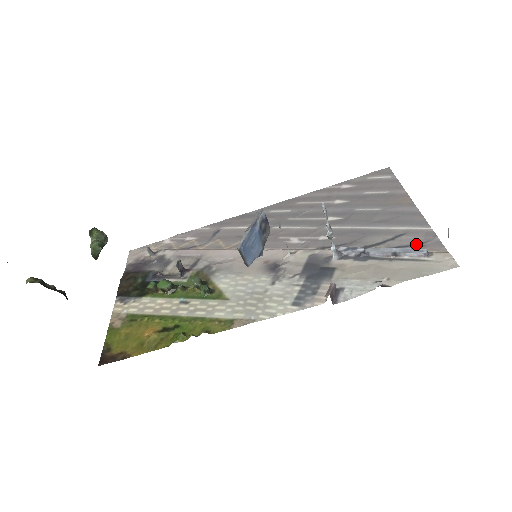
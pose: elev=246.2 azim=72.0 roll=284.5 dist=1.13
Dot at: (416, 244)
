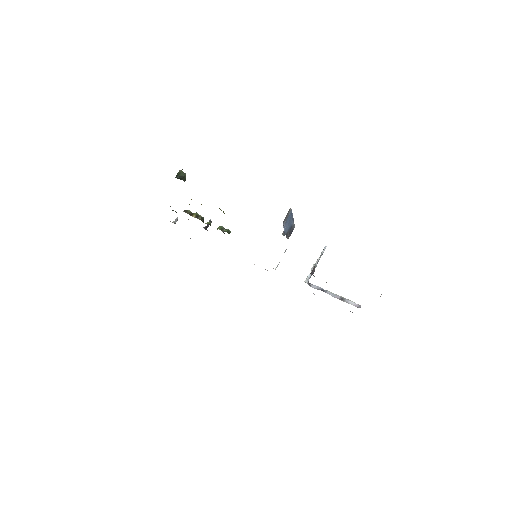
Dot at: (350, 311)
